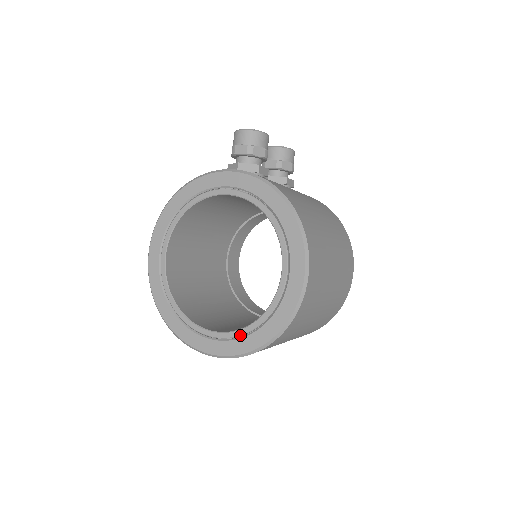
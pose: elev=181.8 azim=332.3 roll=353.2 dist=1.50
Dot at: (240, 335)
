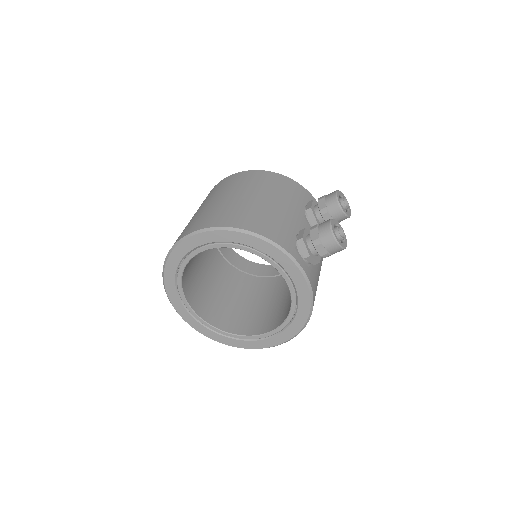
Dot at: (211, 329)
